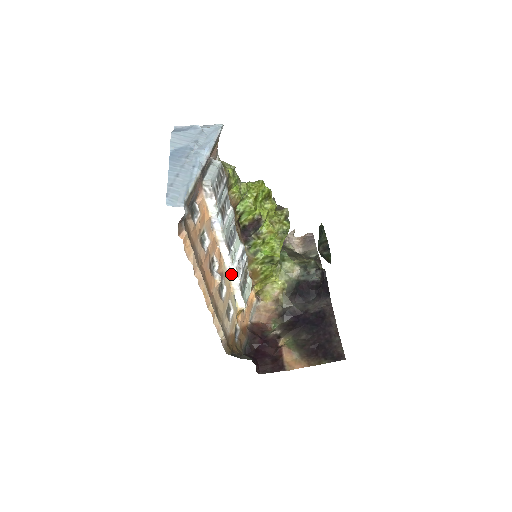
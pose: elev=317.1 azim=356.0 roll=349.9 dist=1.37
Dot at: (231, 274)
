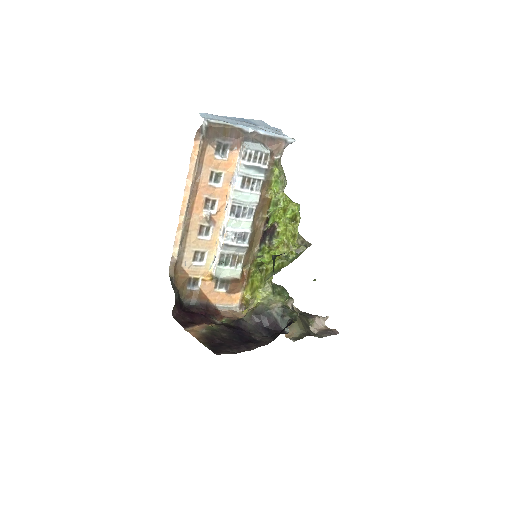
Dot at: (223, 235)
